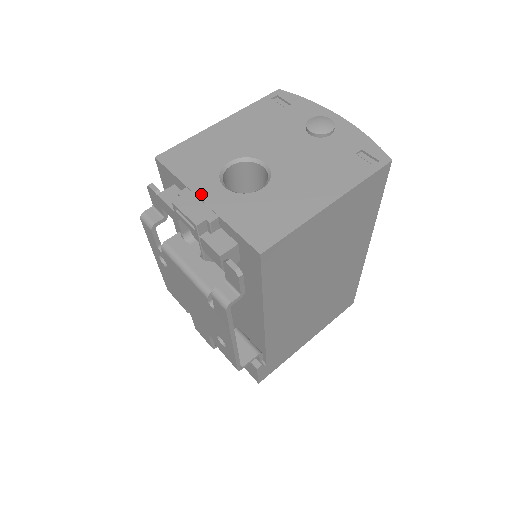
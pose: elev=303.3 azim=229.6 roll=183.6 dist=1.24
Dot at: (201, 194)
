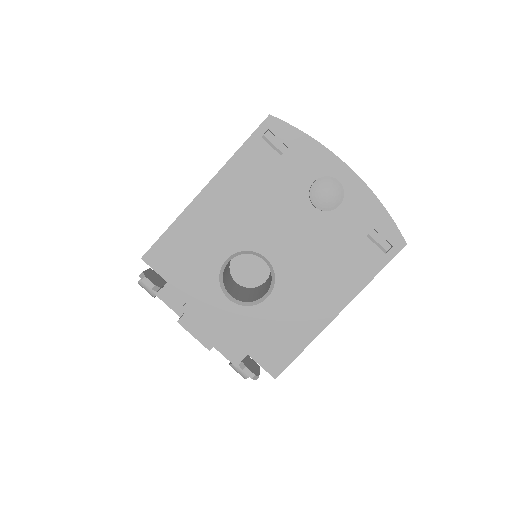
Dot at: (205, 310)
